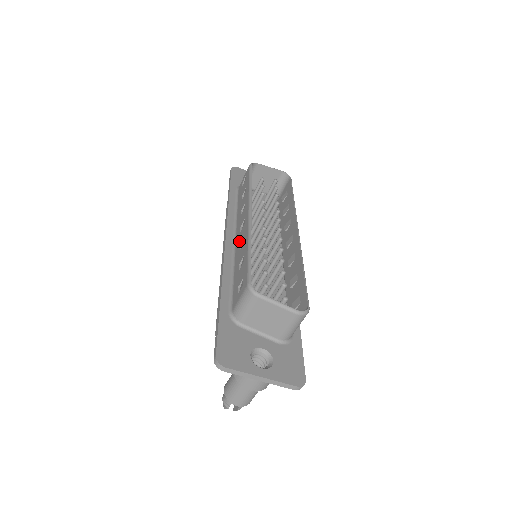
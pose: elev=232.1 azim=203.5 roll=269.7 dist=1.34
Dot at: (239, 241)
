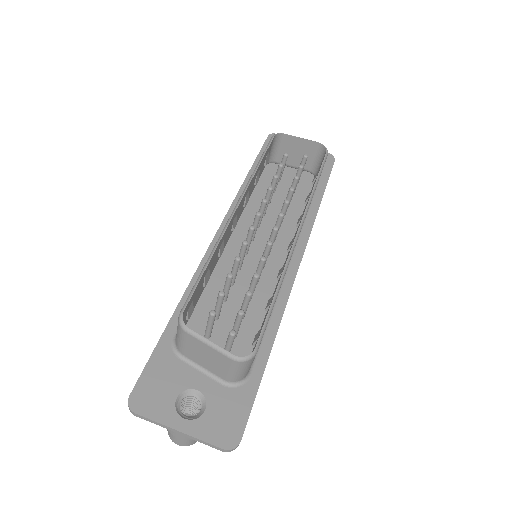
Dot at: occluded
